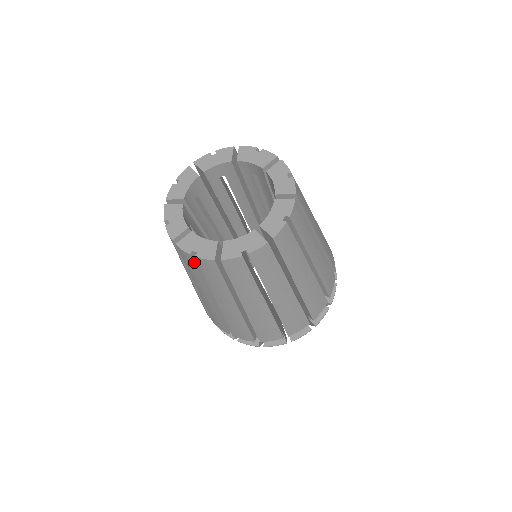
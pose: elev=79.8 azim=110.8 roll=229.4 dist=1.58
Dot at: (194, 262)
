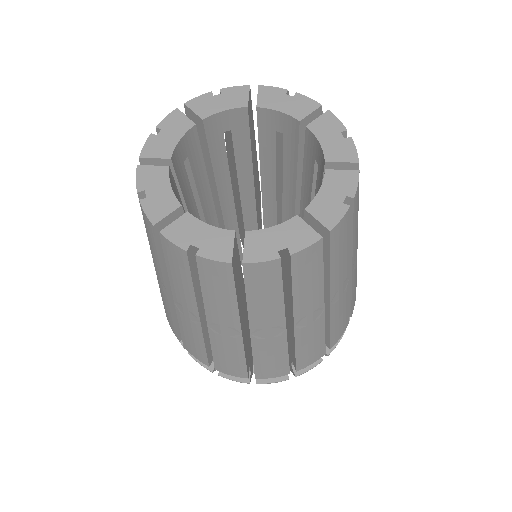
Dot at: (189, 264)
